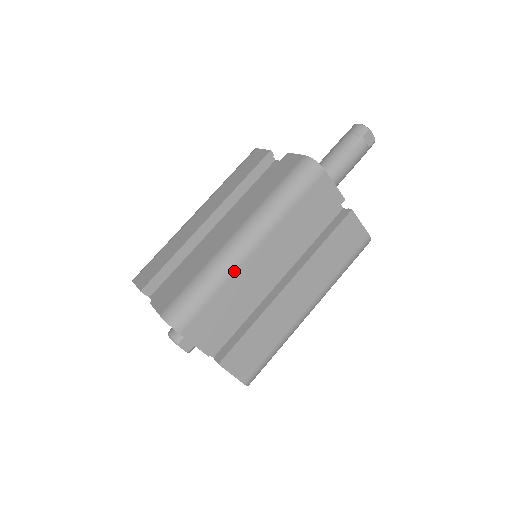
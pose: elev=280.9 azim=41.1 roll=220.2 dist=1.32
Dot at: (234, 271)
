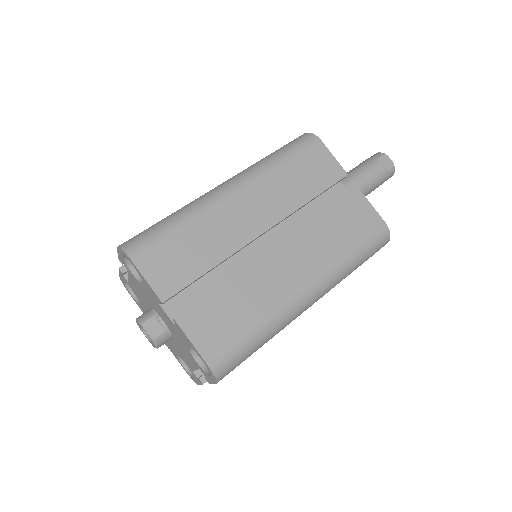
Dot at: (208, 209)
